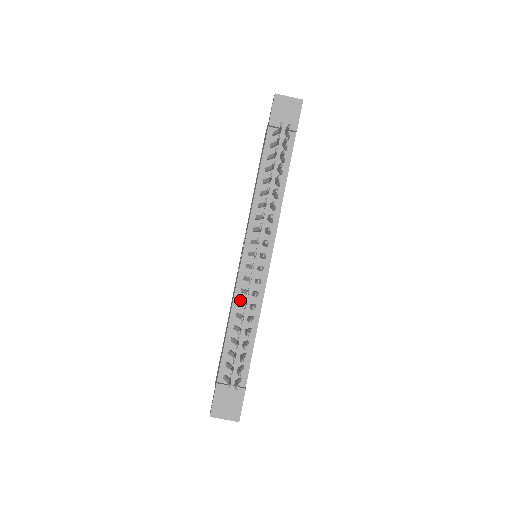
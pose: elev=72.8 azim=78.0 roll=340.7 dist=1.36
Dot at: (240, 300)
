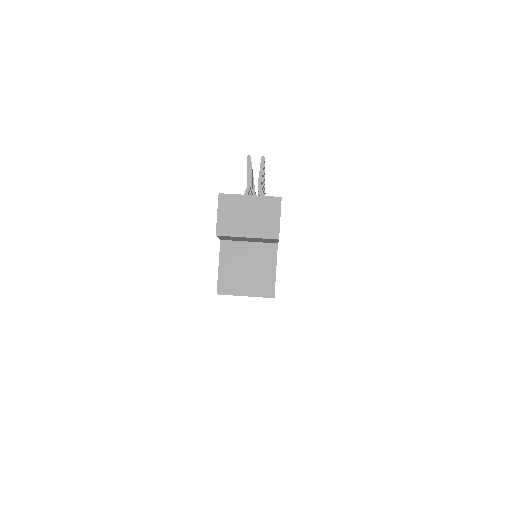
Dot at: occluded
